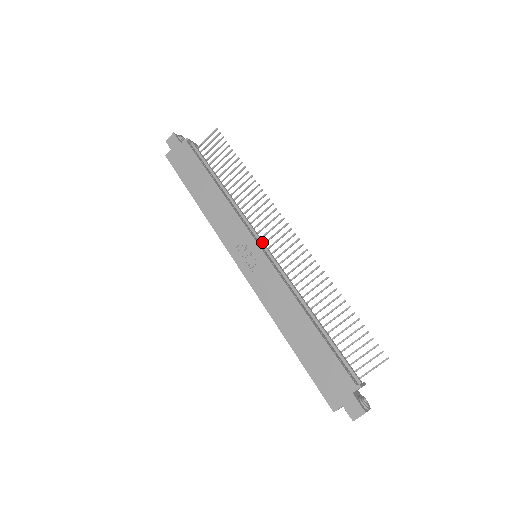
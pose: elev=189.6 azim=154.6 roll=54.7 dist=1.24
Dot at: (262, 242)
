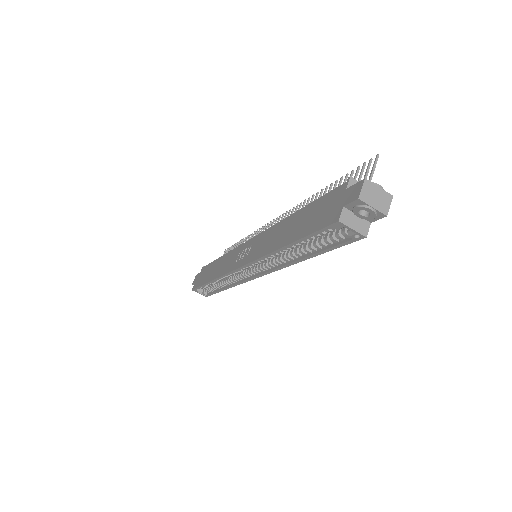
Dot at: occluded
